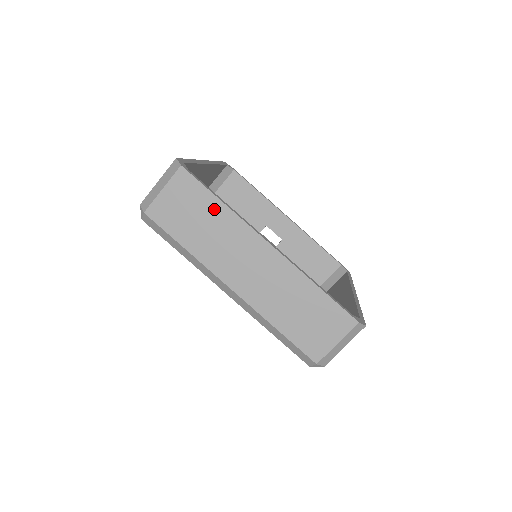
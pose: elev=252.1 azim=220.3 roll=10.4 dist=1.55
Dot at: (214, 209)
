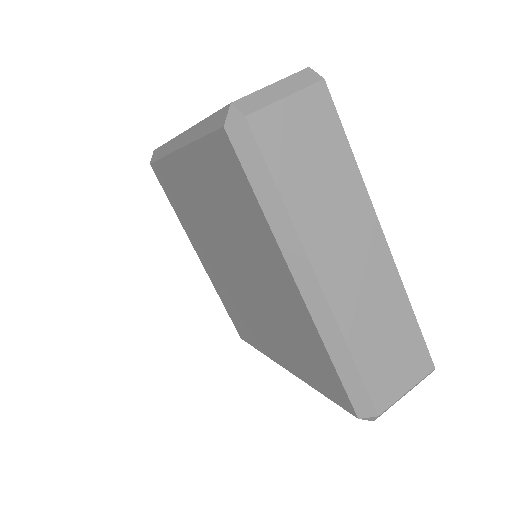
Dot at: (341, 161)
